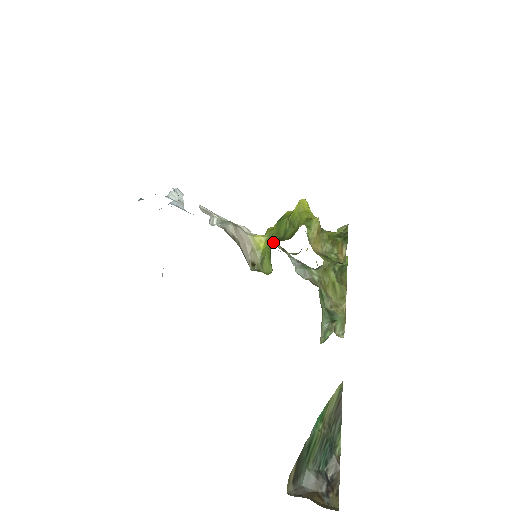
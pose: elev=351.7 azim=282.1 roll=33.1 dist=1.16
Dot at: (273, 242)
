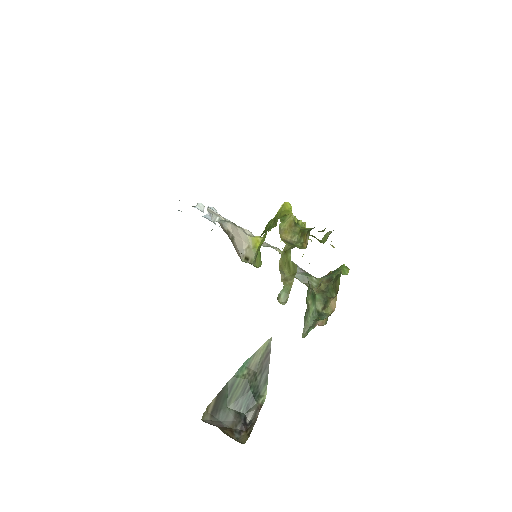
Dot at: occluded
